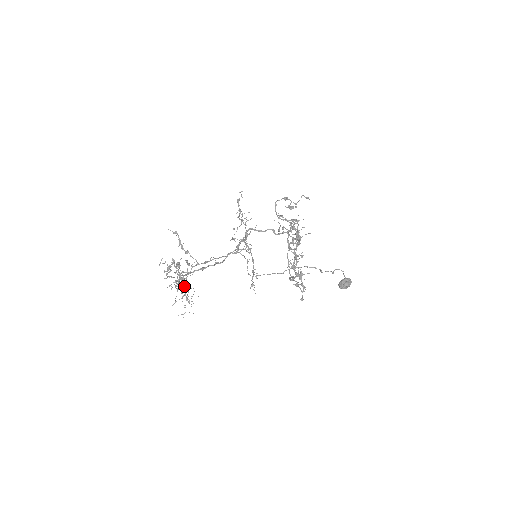
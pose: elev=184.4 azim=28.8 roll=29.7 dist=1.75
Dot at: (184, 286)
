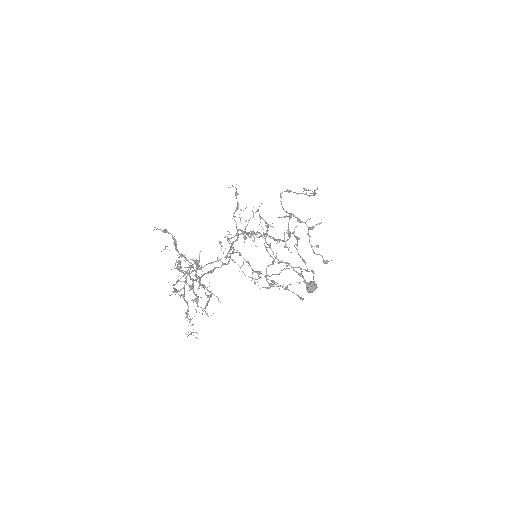
Dot at: (195, 294)
